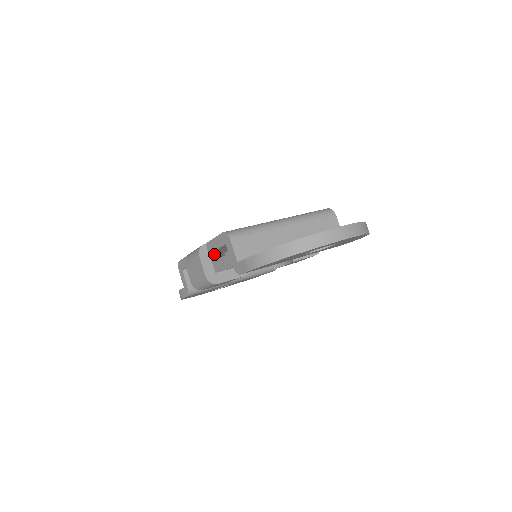
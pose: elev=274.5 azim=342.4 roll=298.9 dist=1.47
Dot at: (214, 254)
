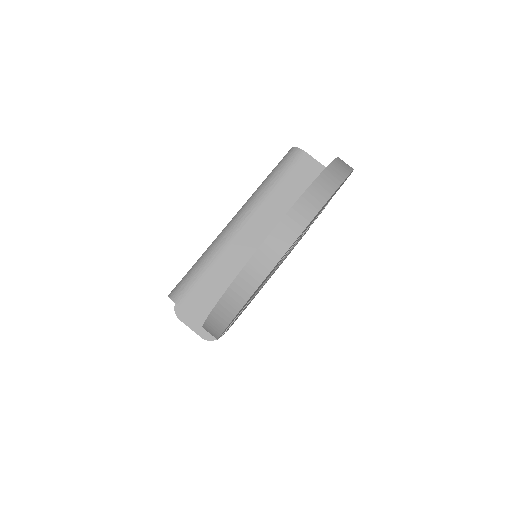
Dot at: occluded
